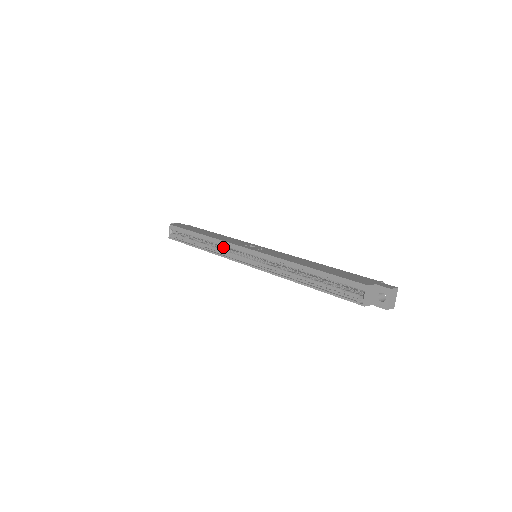
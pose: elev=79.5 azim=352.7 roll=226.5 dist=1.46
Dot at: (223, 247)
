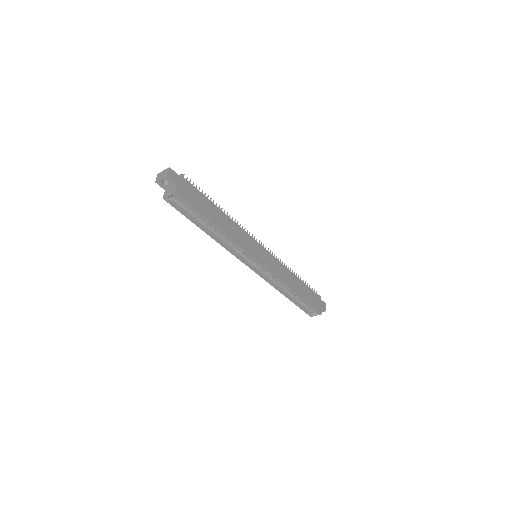
Dot at: occluded
